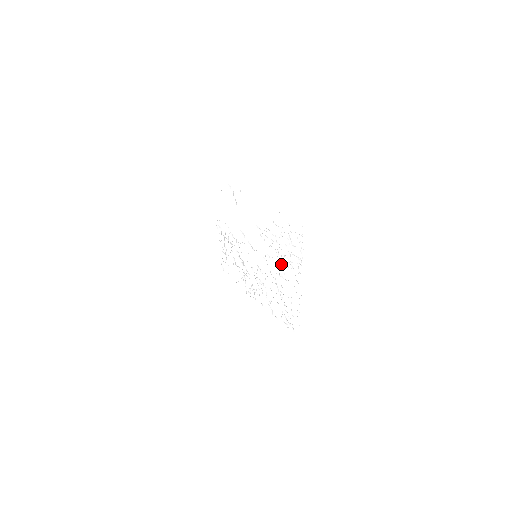
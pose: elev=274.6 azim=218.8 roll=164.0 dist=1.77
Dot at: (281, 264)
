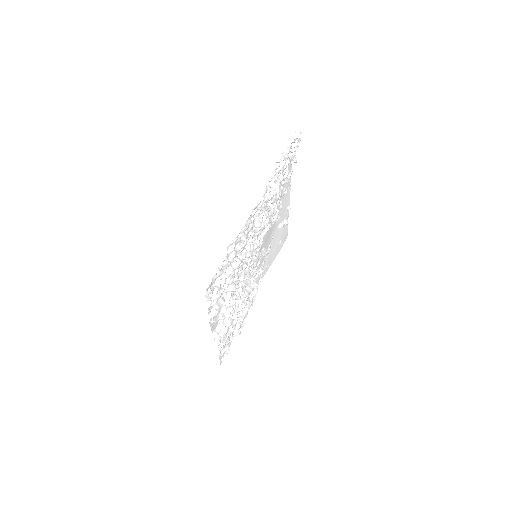
Dot at: (265, 215)
